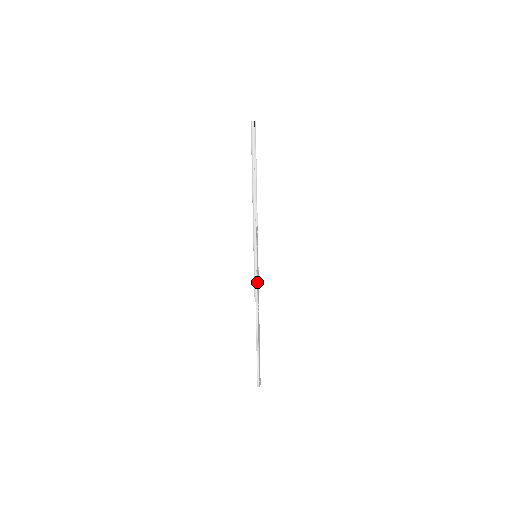
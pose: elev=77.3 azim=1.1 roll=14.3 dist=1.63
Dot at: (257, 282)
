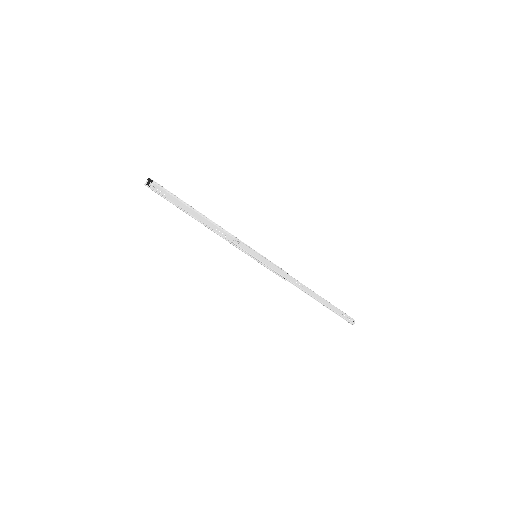
Dot at: (276, 271)
